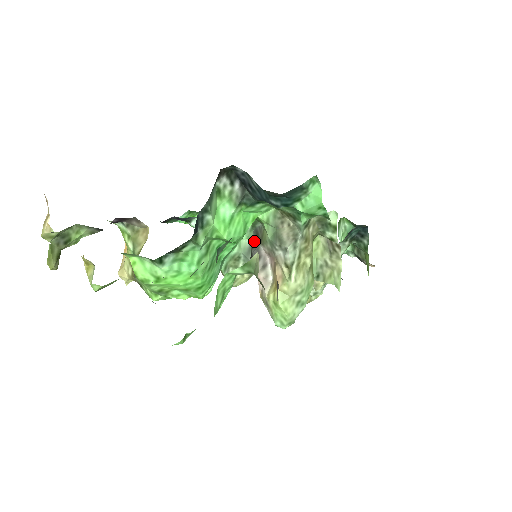
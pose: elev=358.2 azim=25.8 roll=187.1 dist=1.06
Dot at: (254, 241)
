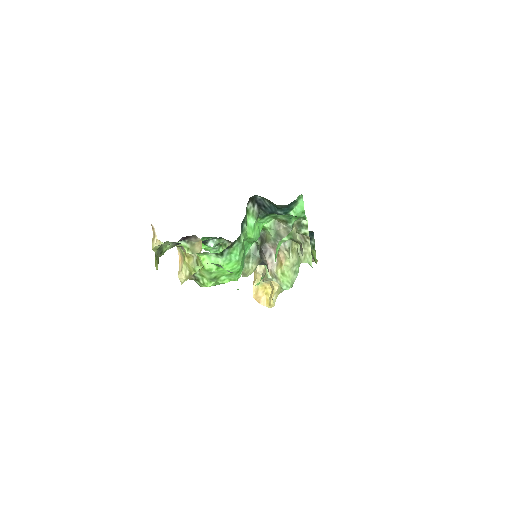
Dot at: (260, 243)
